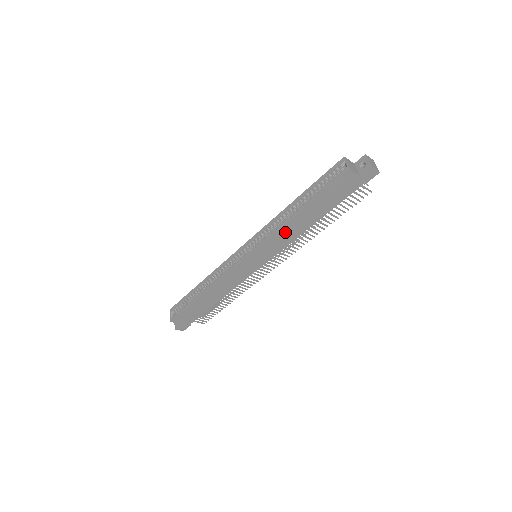
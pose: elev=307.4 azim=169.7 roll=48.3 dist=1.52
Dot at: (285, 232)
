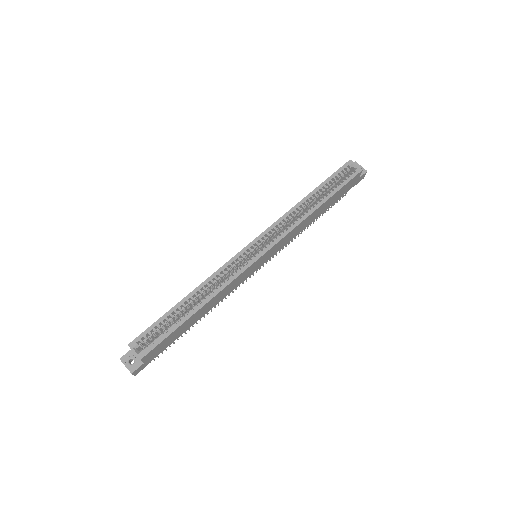
Dot at: (300, 226)
